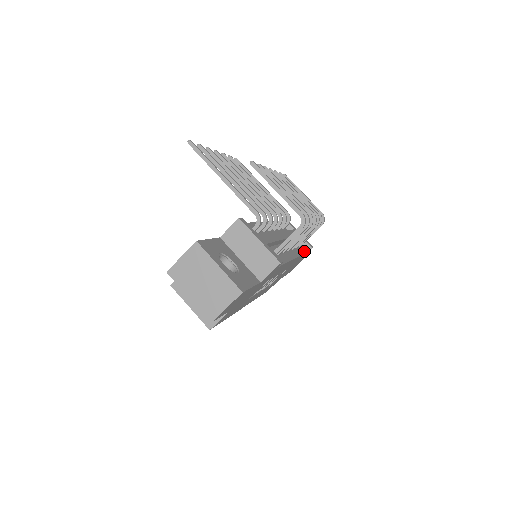
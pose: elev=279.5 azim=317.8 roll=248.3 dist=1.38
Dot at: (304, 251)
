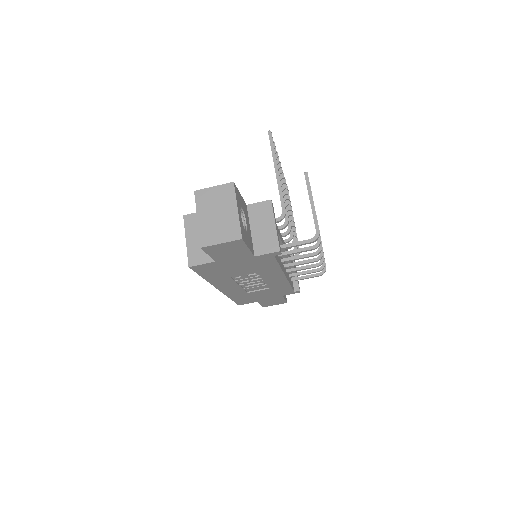
Dot at: (292, 287)
